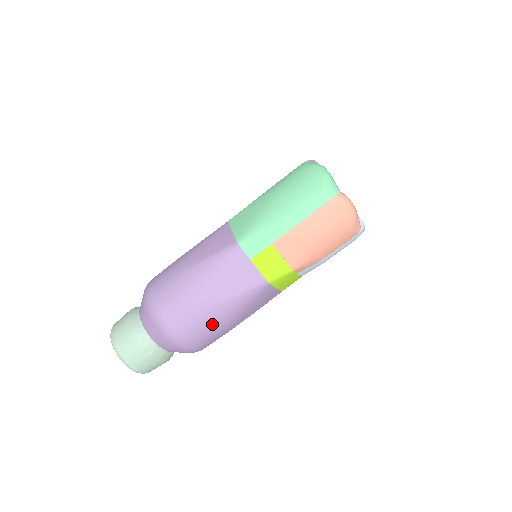
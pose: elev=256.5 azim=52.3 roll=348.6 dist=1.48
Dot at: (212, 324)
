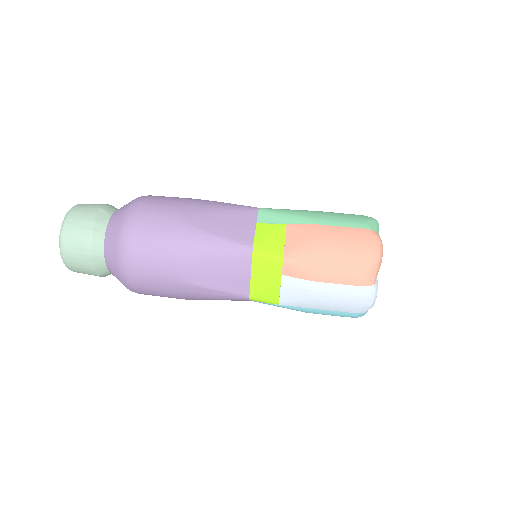
Dot at: (170, 242)
